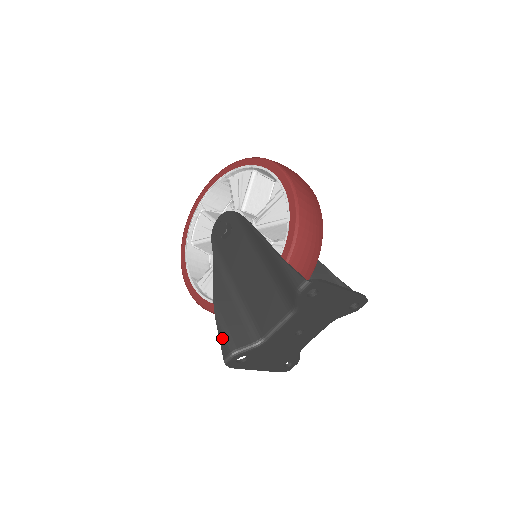
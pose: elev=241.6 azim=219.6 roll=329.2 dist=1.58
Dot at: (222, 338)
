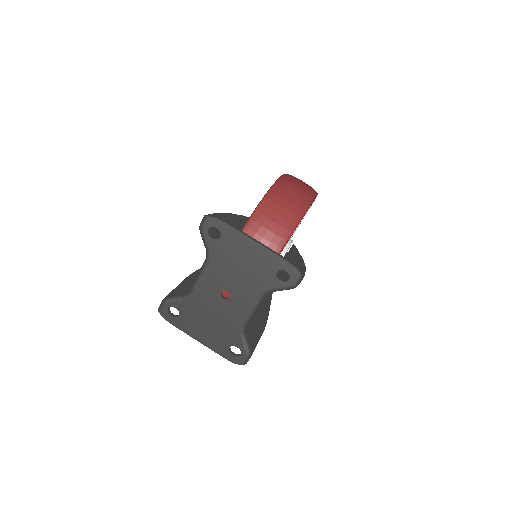
Dot at: occluded
